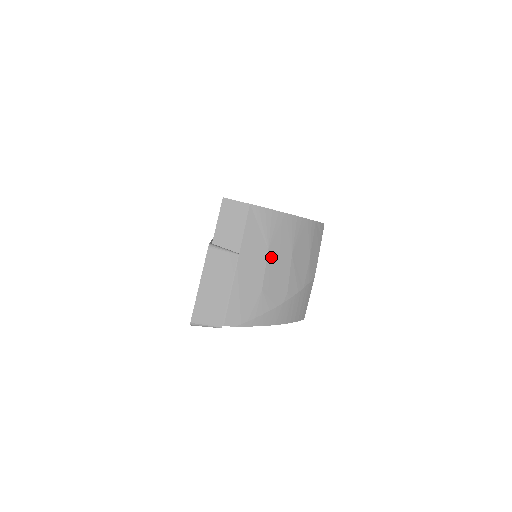
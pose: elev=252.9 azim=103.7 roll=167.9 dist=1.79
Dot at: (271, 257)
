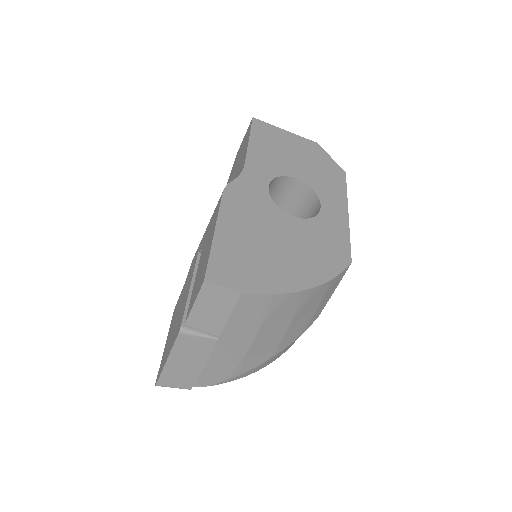
Dot at: (261, 333)
